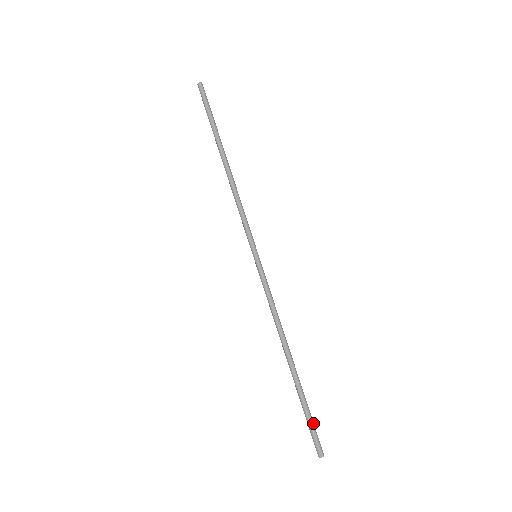
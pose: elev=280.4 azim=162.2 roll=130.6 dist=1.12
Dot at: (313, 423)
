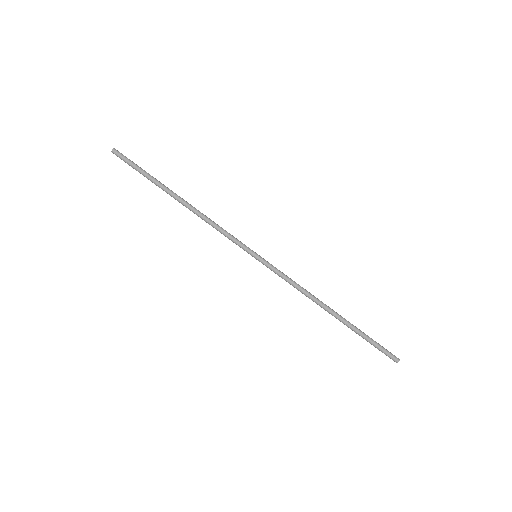
Dot at: (378, 343)
